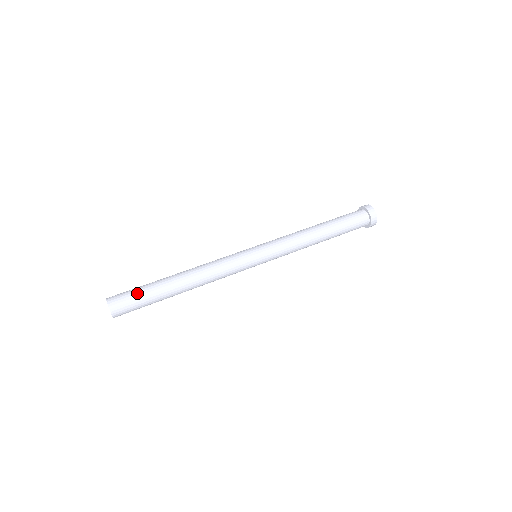
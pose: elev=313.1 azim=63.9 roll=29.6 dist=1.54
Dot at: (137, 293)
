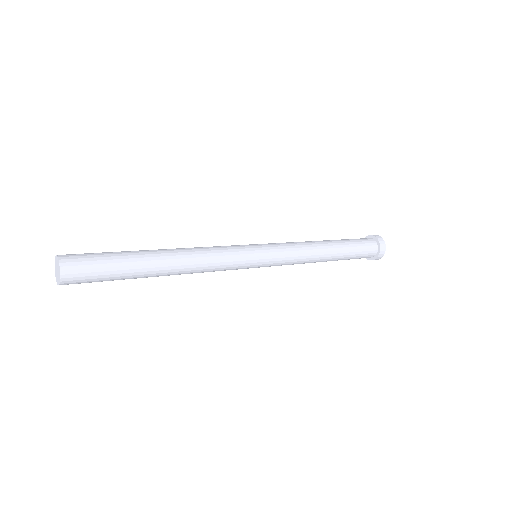
Dot at: (101, 253)
